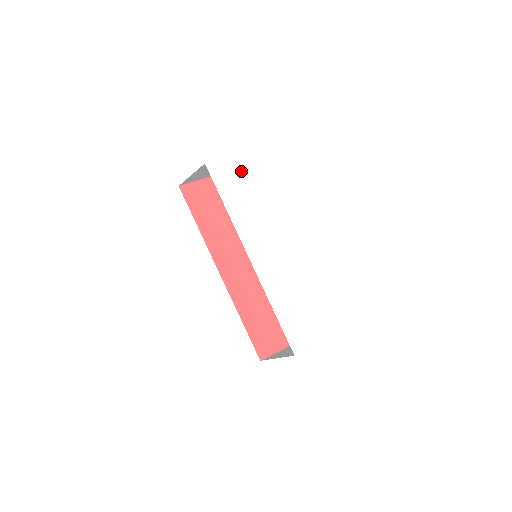
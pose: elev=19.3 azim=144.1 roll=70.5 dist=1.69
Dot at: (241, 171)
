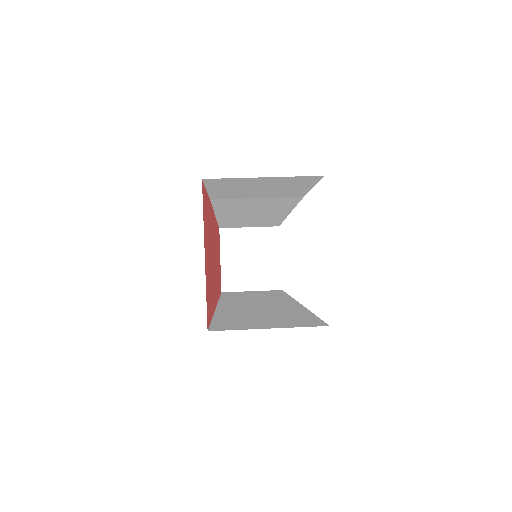
Dot at: occluded
